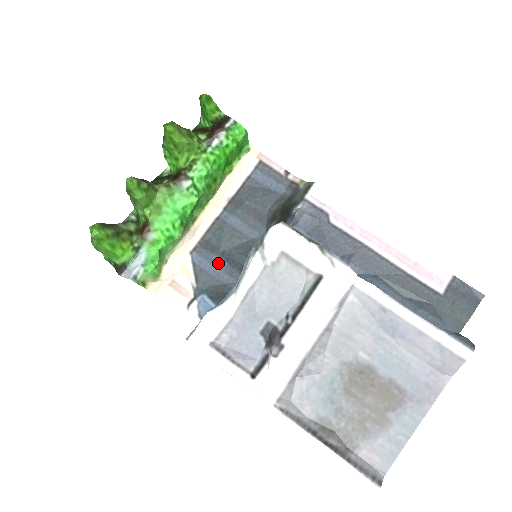
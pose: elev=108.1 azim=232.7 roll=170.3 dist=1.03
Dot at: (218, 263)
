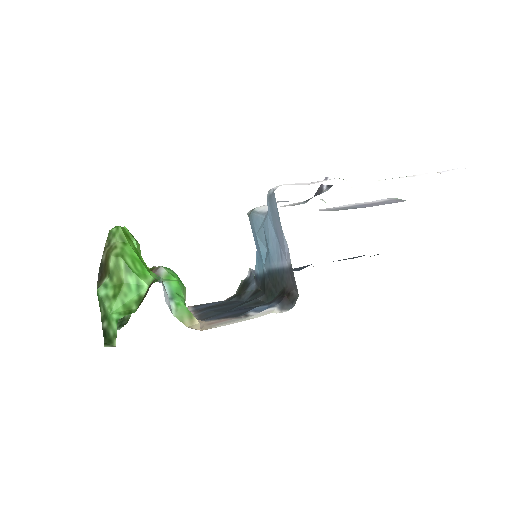
Dot at: (233, 312)
